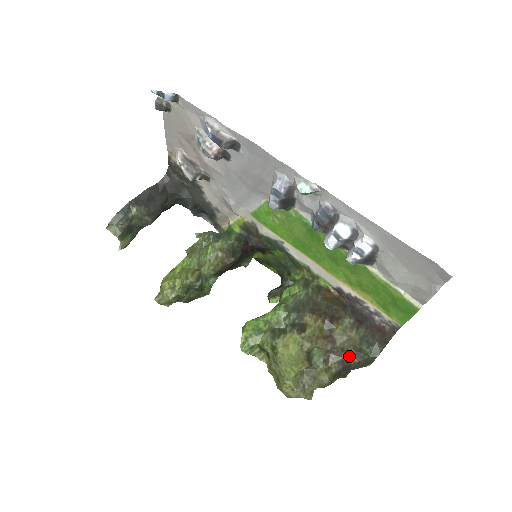
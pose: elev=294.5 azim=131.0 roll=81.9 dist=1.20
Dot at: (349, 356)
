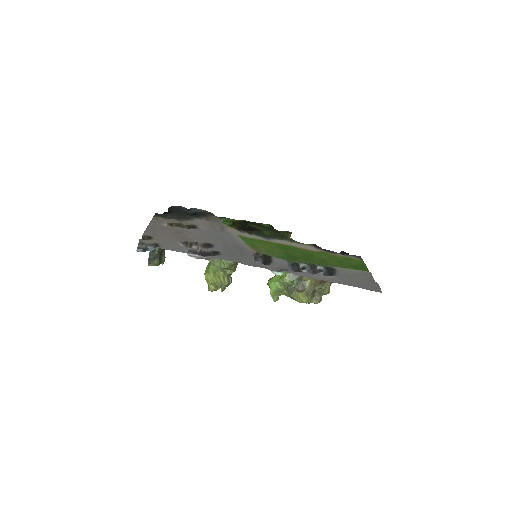
Dot at: occluded
